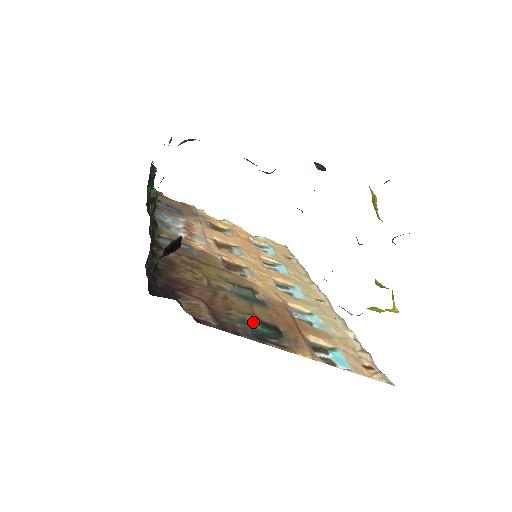
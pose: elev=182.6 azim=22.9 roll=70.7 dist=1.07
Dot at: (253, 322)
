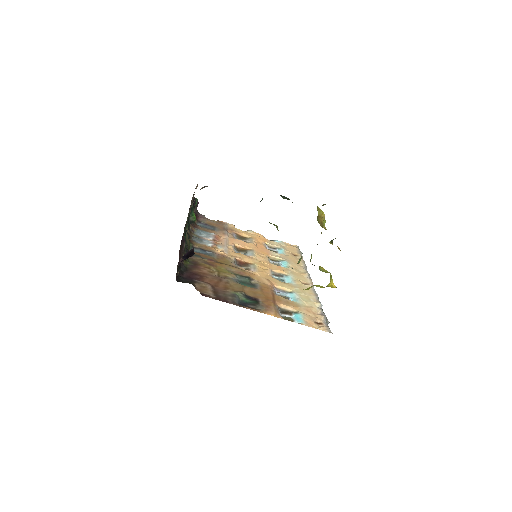
Dot at: (241, 296)
